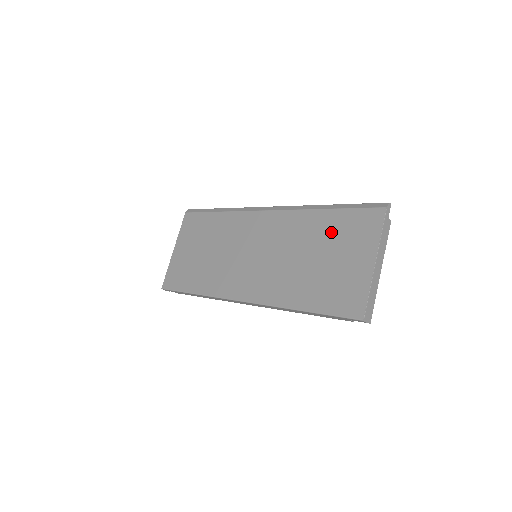
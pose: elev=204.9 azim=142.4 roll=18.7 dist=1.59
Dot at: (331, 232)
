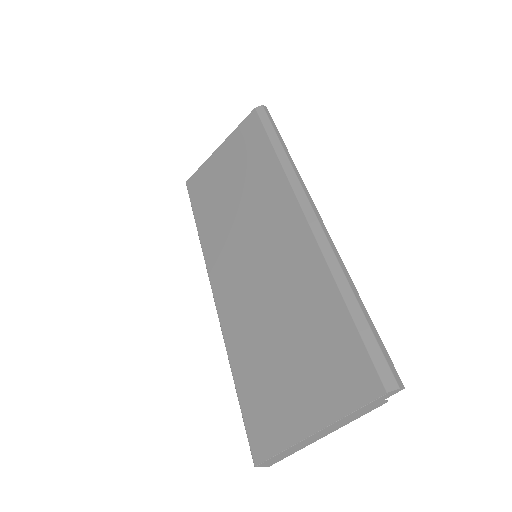
Dot at: (319, 334)
